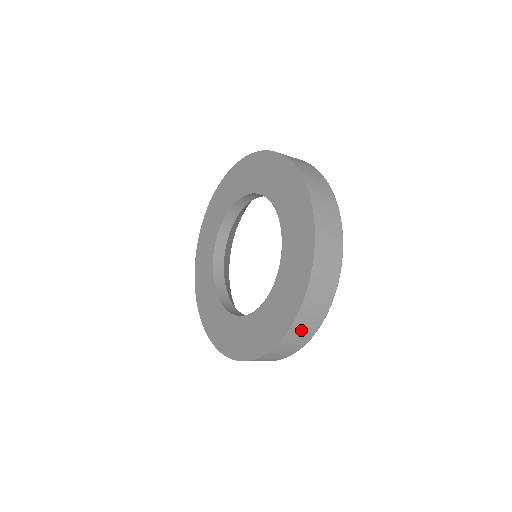
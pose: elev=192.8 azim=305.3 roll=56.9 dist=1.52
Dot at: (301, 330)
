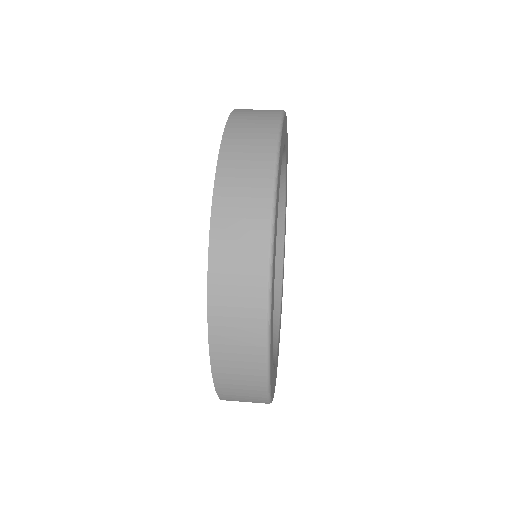
Dot at: (238, 394)
